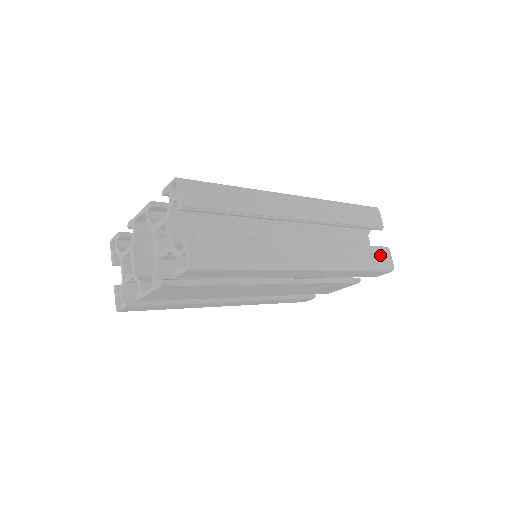
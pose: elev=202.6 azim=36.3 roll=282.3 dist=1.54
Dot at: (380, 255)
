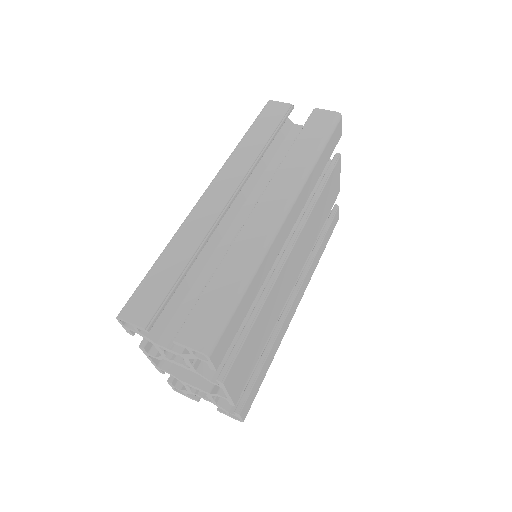
Dot at: (317, 123)
